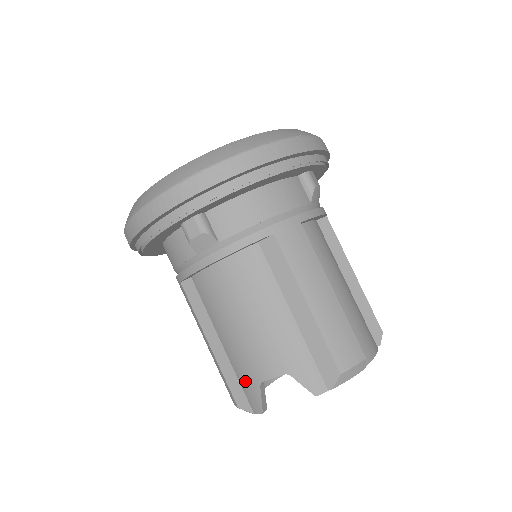
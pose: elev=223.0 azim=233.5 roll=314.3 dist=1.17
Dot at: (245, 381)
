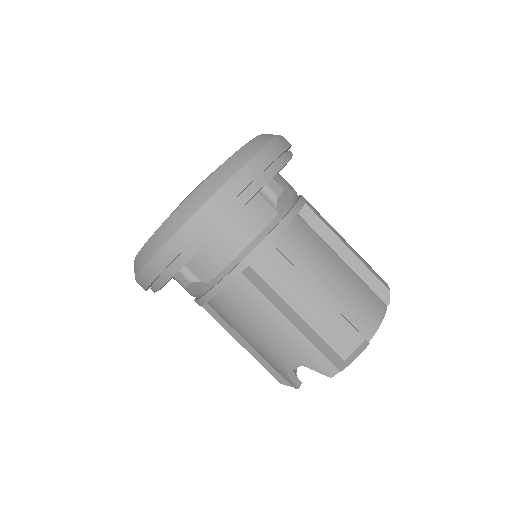
Dot at: (276, 369)
